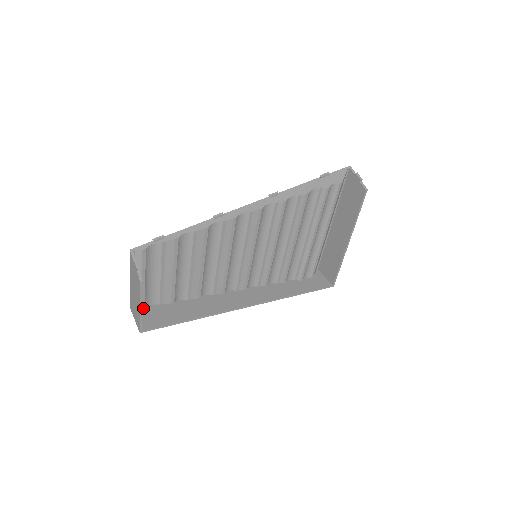
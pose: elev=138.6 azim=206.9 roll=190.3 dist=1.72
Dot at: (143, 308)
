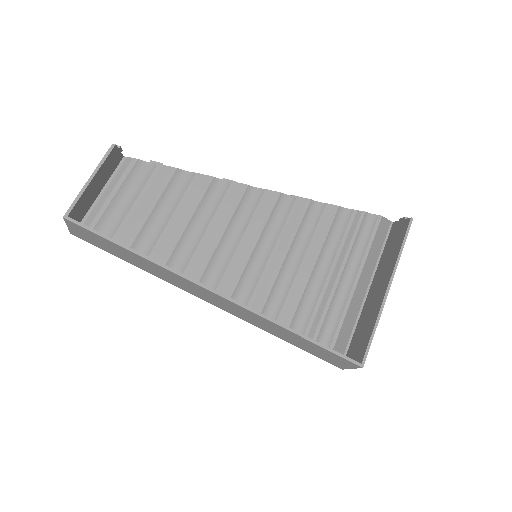
Dot at: occluded
